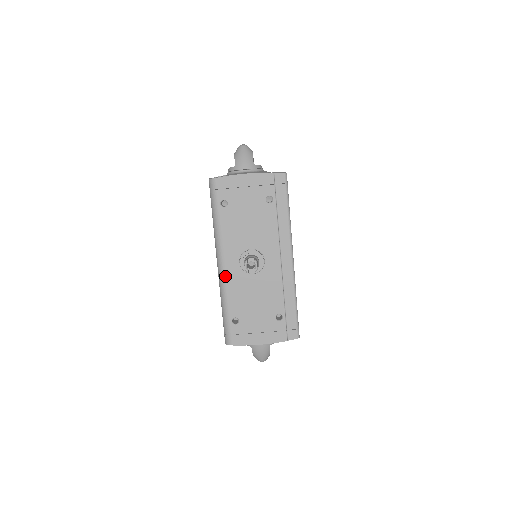
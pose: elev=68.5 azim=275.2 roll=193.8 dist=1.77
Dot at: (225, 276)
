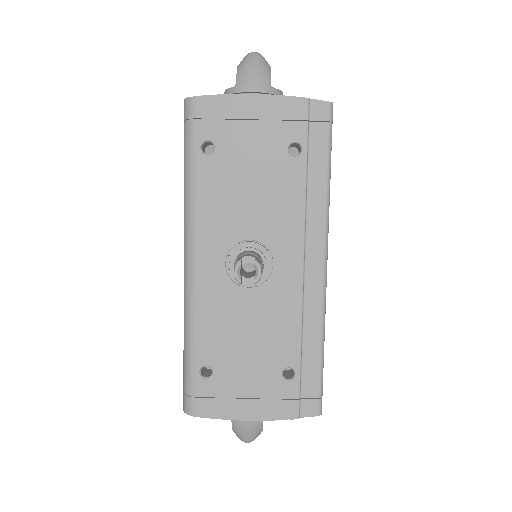
Dot at: (195, 286)
